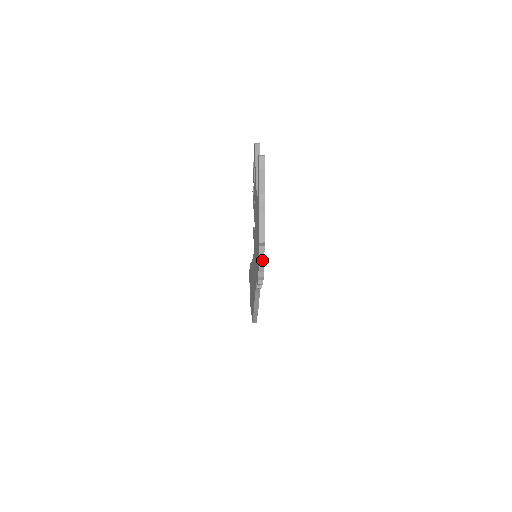
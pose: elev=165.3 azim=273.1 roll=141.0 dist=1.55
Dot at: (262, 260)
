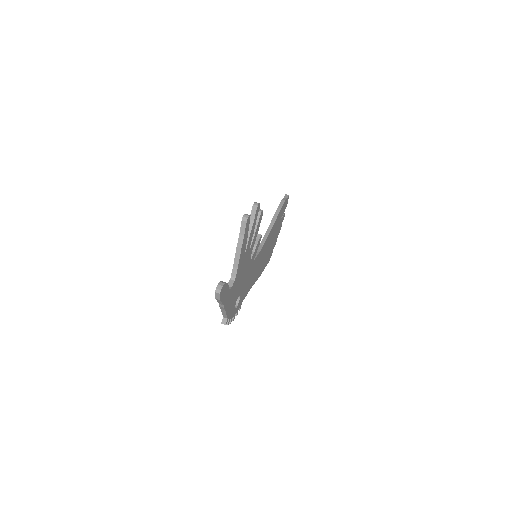
Dot at: (226, 324)
